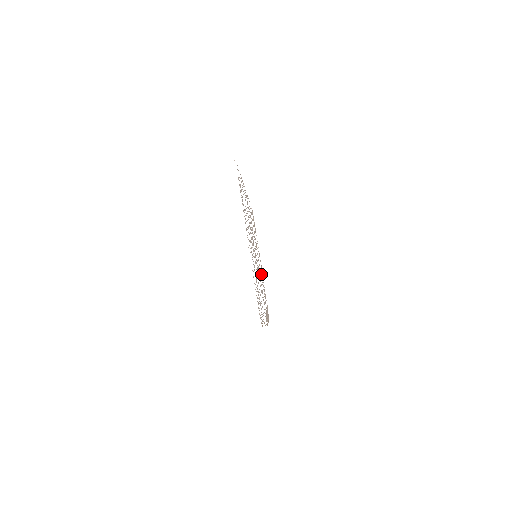
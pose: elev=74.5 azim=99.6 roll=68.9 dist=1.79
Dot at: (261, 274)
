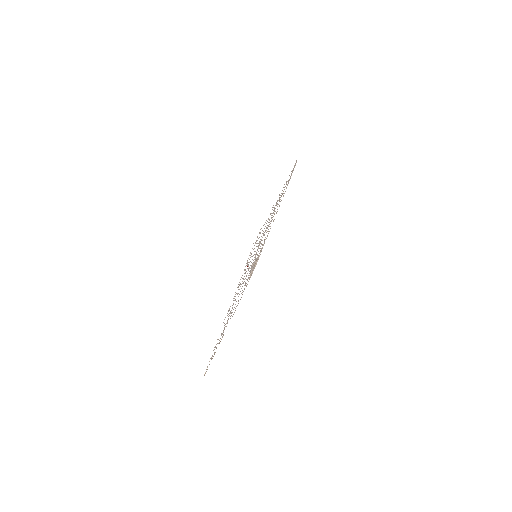
Dot at: occluded
